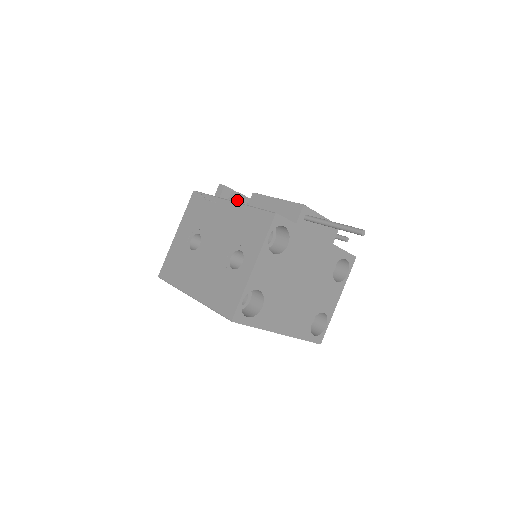
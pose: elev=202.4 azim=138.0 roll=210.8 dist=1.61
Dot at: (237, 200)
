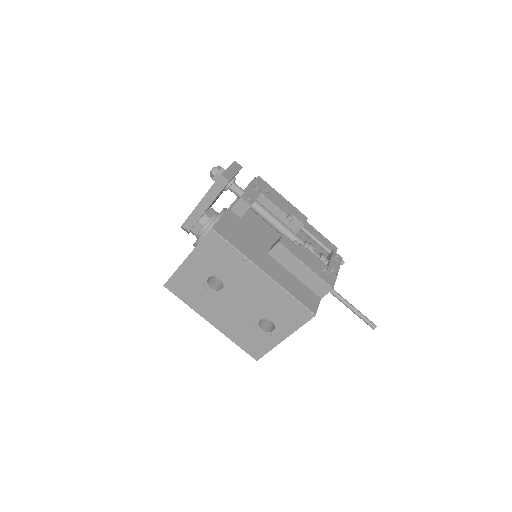
Dot at: occluded
